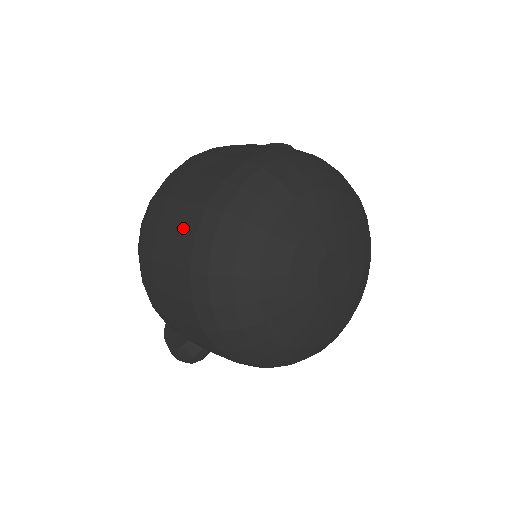
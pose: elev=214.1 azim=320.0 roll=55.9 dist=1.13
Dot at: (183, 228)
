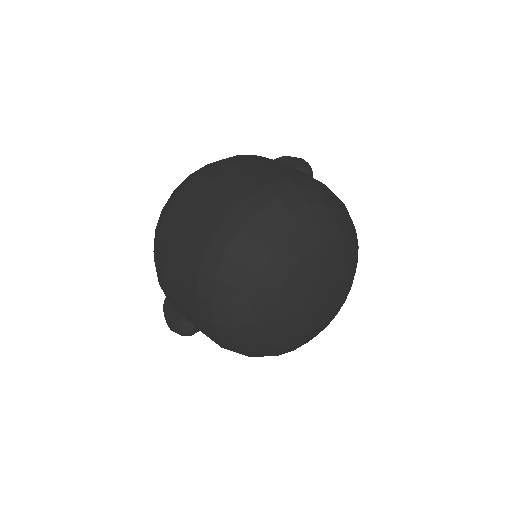
Dot at: (200, 232)
